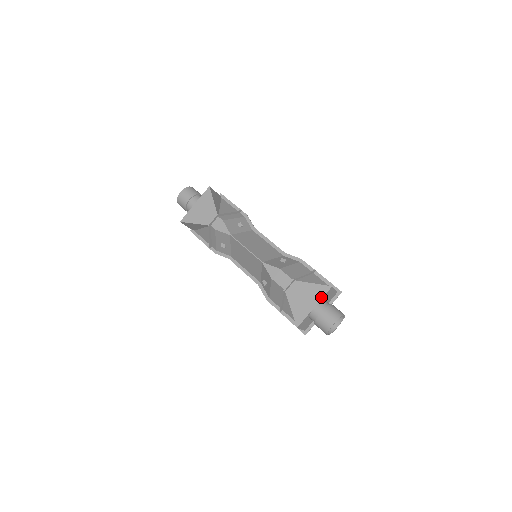
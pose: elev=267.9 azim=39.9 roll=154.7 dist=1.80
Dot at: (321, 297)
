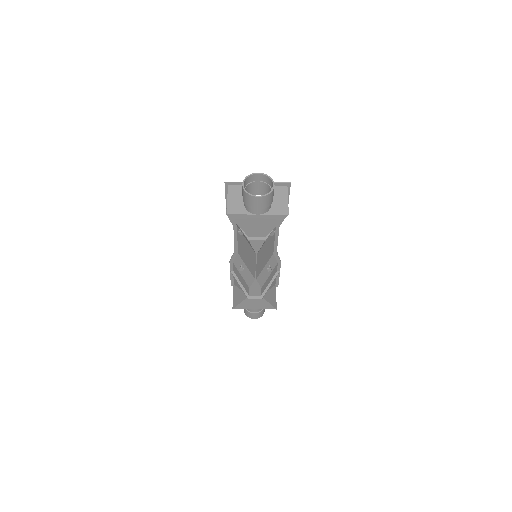
Dot at: occluded
